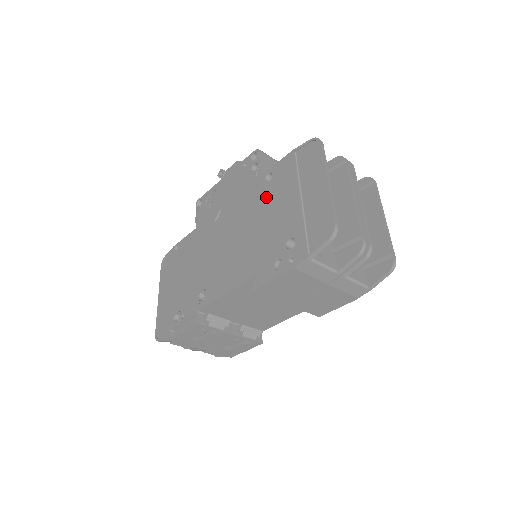
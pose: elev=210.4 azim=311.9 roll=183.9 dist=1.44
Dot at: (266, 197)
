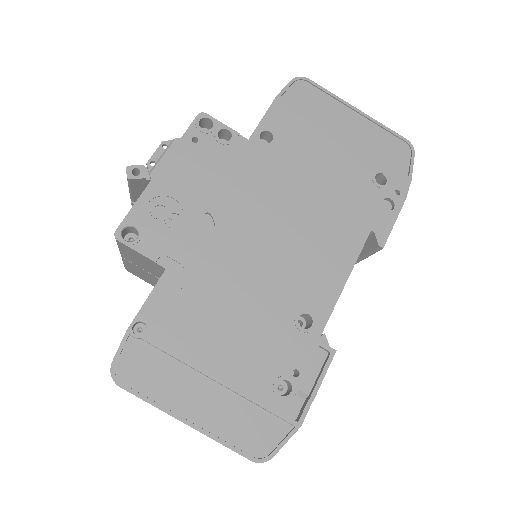
Dot at: (292, 157)
